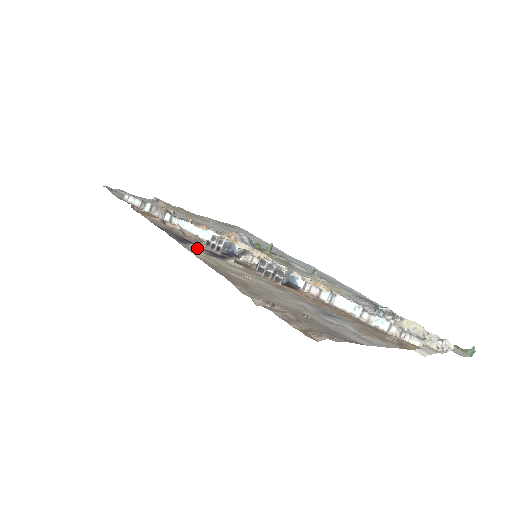
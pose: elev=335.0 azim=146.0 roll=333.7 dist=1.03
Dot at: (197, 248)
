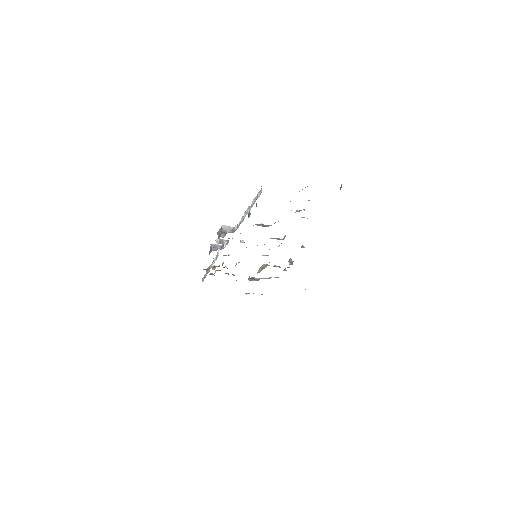
Dot at: occluded
